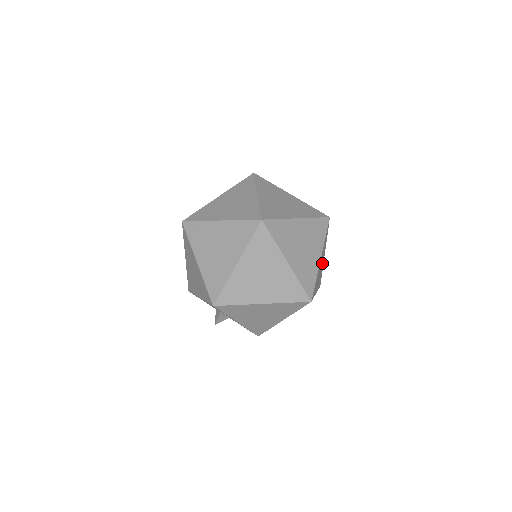
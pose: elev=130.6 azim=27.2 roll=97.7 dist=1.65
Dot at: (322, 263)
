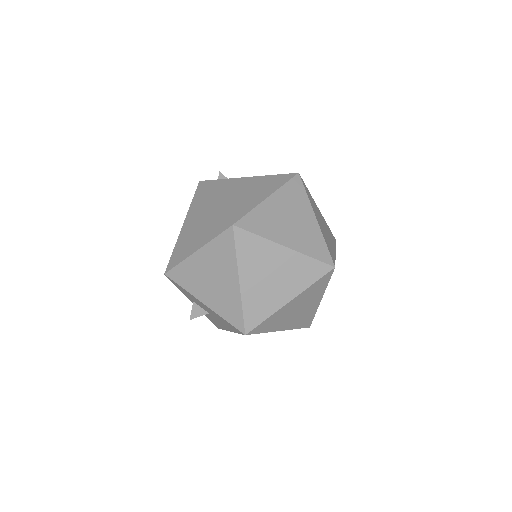
Dot at: occluded
